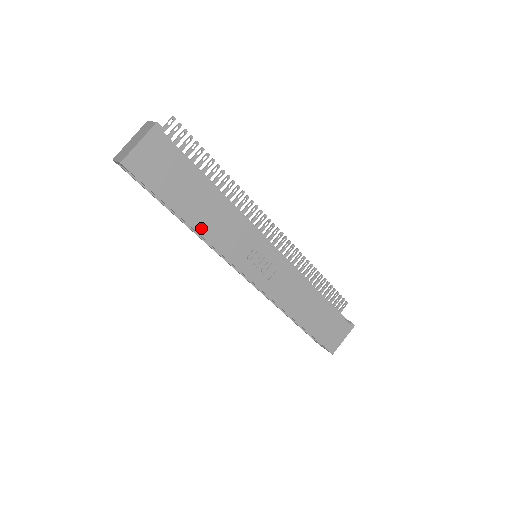
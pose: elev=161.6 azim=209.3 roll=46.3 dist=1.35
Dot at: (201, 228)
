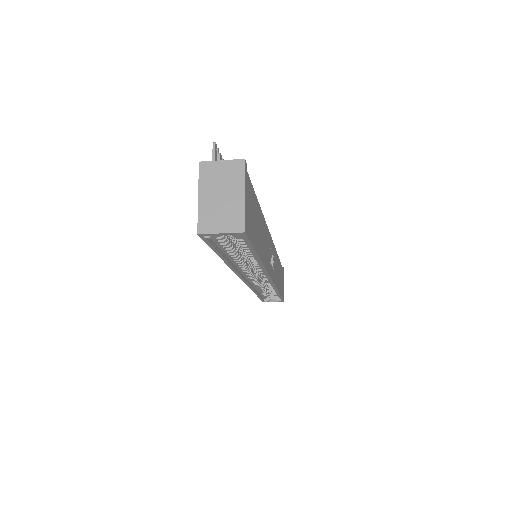
Dot at: (263, 258)
